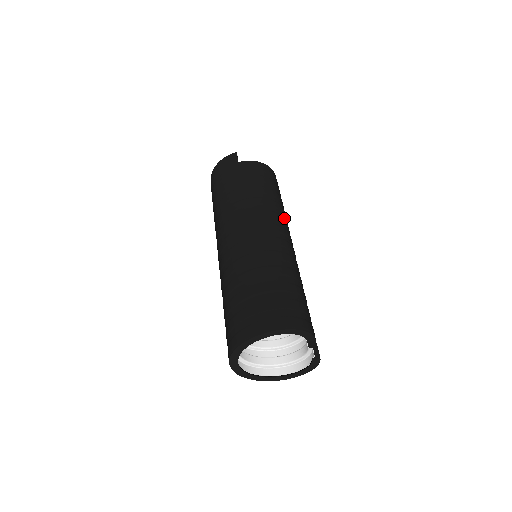
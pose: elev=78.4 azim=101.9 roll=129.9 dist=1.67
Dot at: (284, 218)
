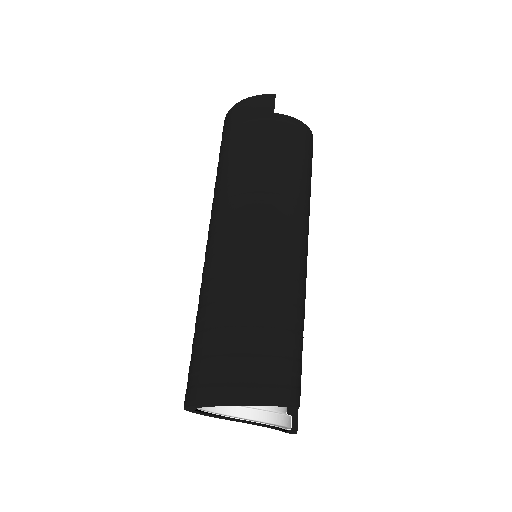
Dot at: (308, 219)
